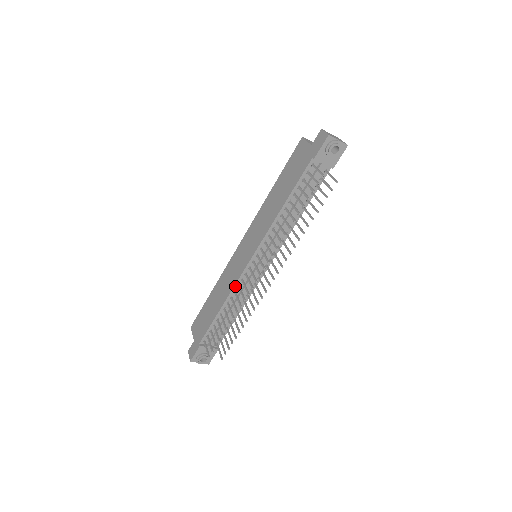
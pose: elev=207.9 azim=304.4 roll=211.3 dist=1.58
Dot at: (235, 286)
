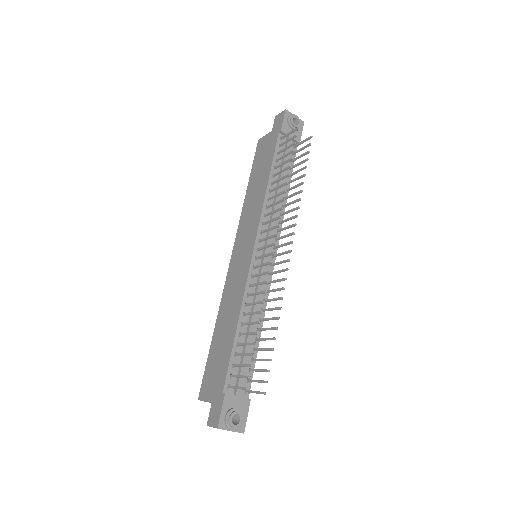
Dot at: (246, 287)
